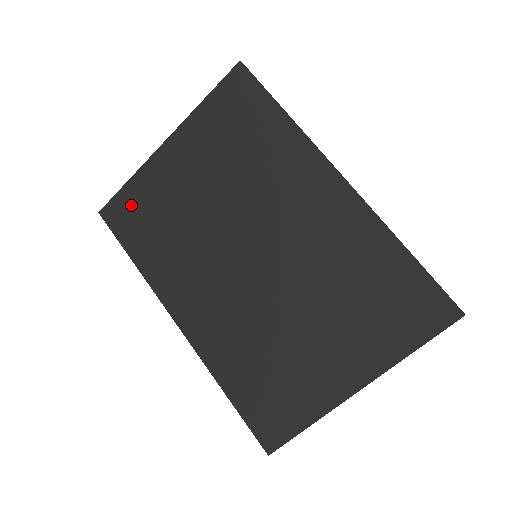
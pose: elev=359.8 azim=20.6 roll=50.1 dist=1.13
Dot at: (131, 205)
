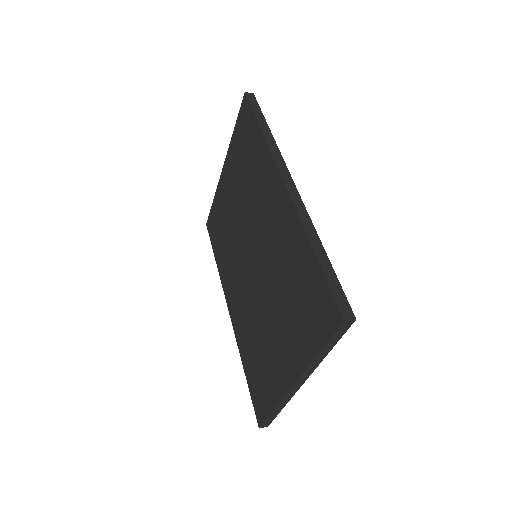
Dot at: (214, 218)
